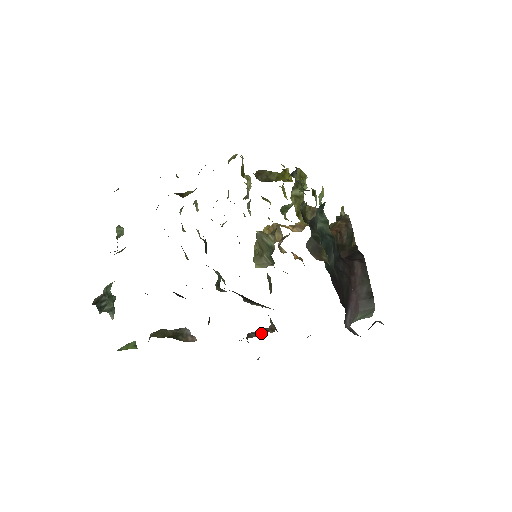
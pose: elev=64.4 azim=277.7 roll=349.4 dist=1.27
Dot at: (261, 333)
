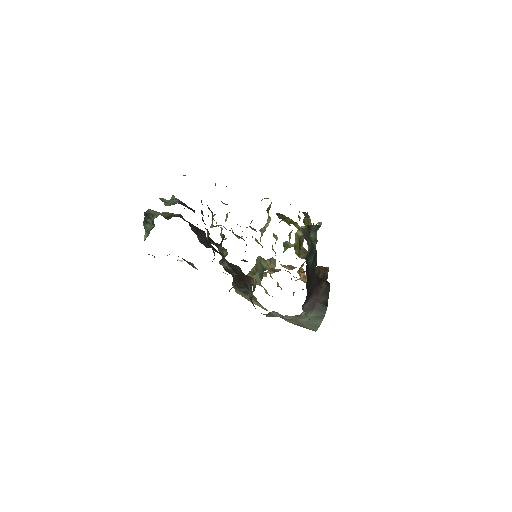
Dot at: occluded
